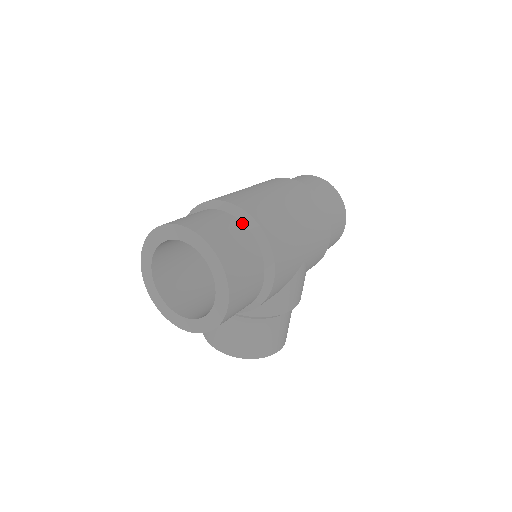
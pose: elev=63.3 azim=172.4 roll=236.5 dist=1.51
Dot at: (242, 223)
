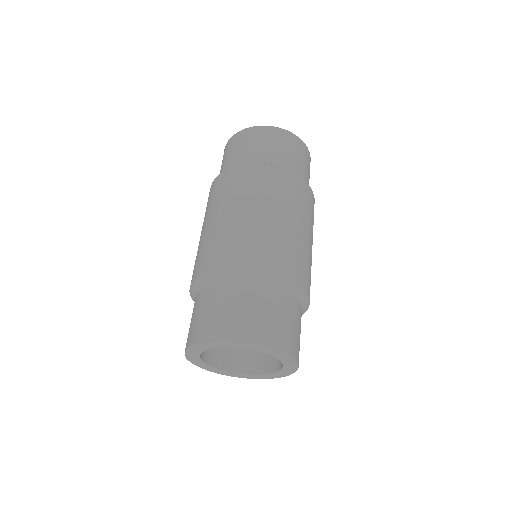
Dot at: (271, 287)
